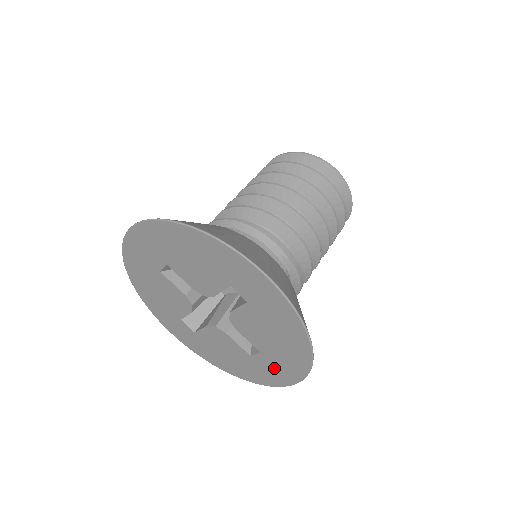
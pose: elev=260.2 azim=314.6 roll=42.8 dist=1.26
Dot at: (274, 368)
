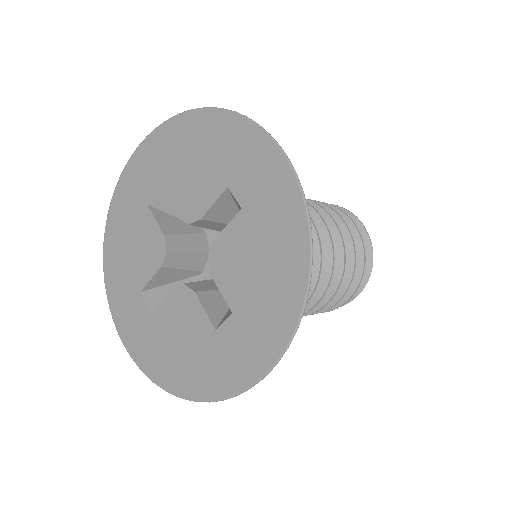
Dot at: (244, 344)
